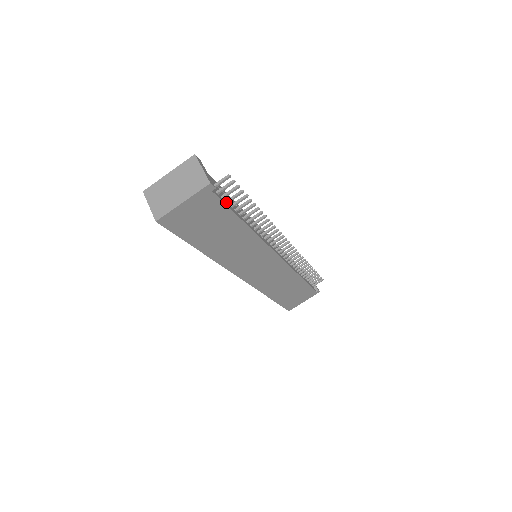
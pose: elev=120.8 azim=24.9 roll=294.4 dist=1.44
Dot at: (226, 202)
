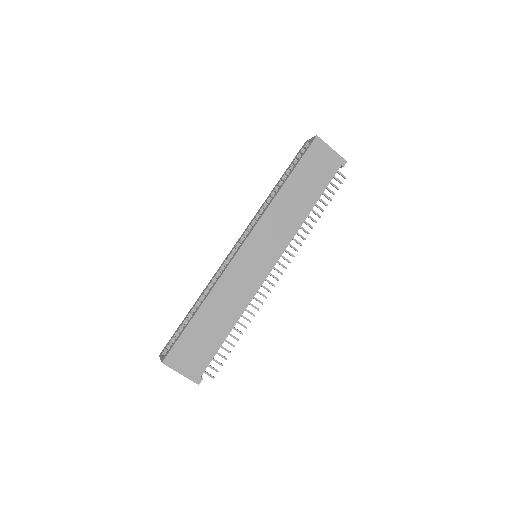
Dot at: occluded
